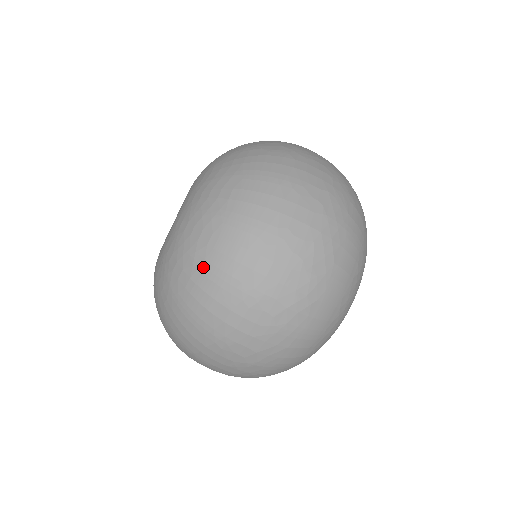
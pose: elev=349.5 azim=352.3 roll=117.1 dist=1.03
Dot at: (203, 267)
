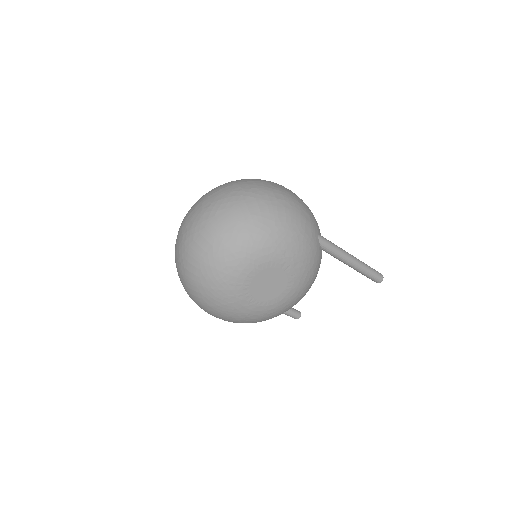
Dot at: occluded
